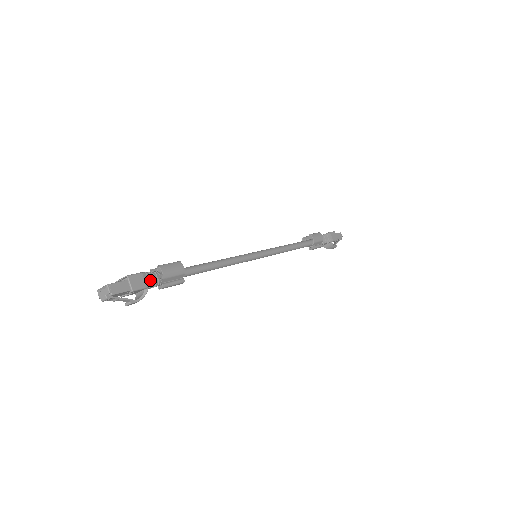
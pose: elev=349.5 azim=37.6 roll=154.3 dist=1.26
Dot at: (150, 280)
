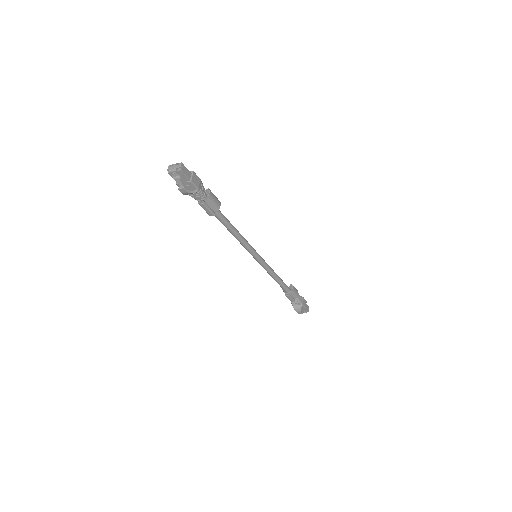
Dot at: (201, 188)
